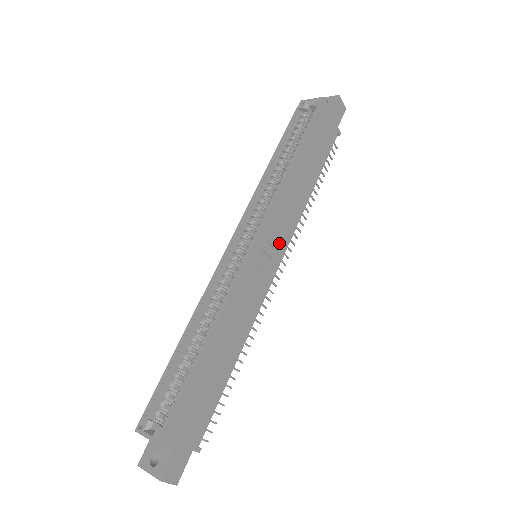
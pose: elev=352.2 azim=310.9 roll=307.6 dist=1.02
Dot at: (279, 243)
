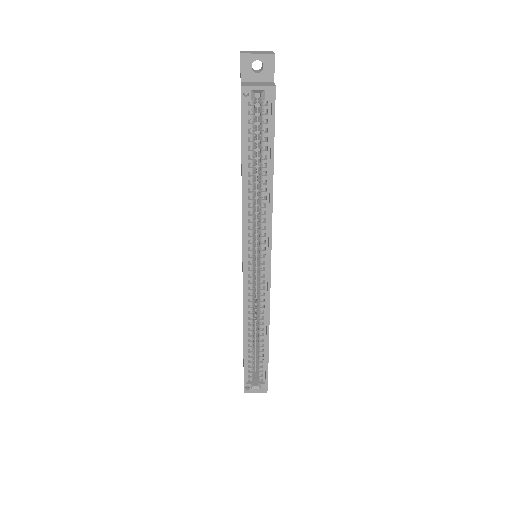
Dot at: occluded
